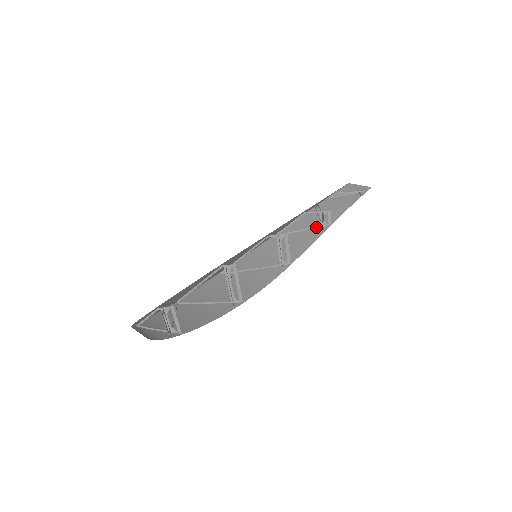
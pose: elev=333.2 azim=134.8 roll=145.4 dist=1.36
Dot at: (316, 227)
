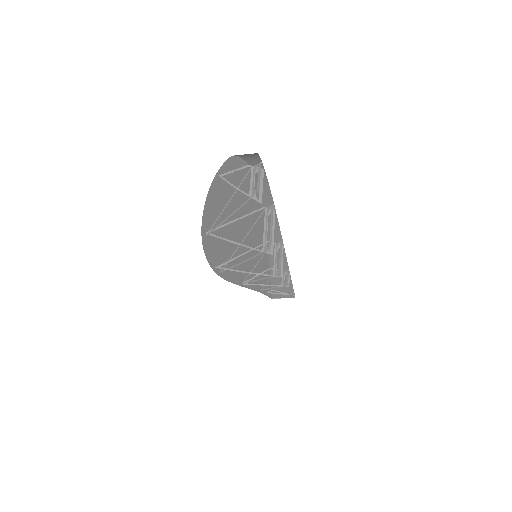
Dot at: (277, 286)
